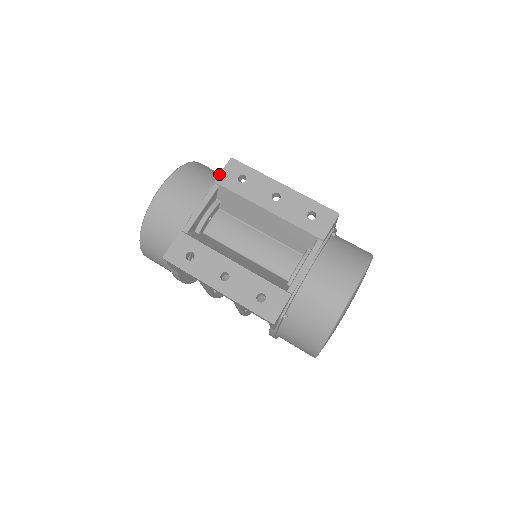
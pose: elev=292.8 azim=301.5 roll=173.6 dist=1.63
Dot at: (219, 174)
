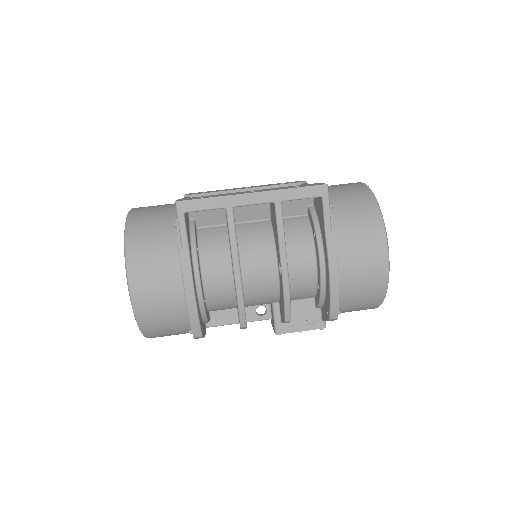
Dot at: occluded
